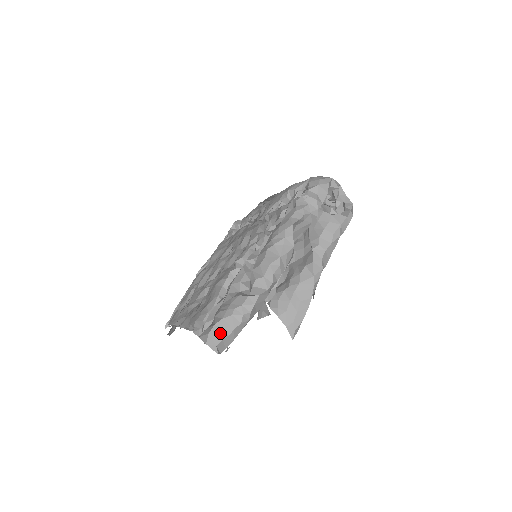
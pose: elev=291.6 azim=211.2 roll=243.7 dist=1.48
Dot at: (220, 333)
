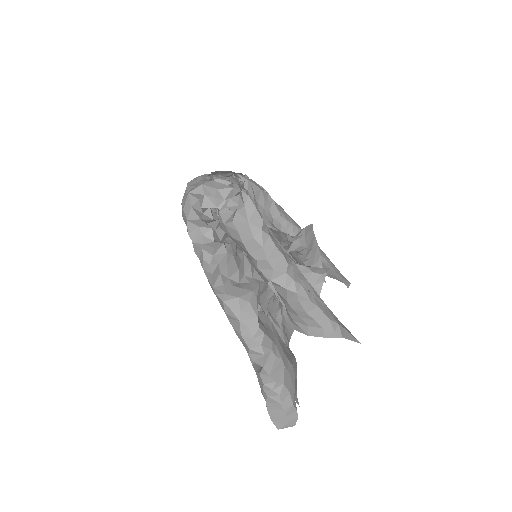
Dot at: (277, 414)
